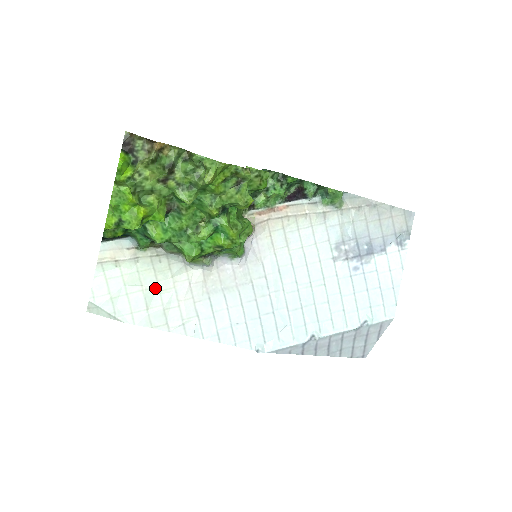
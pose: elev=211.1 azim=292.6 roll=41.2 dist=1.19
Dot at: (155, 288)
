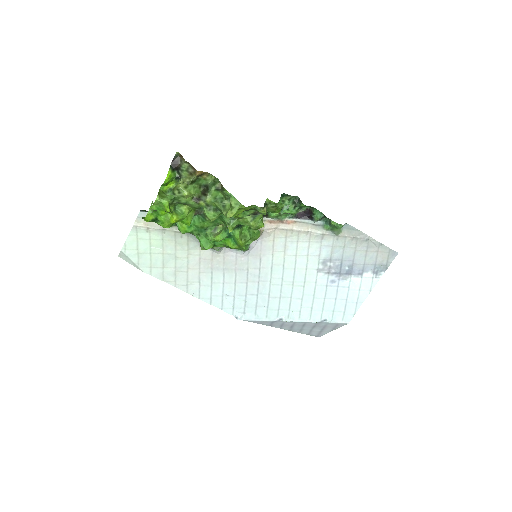
Dot at: (173, 254)
